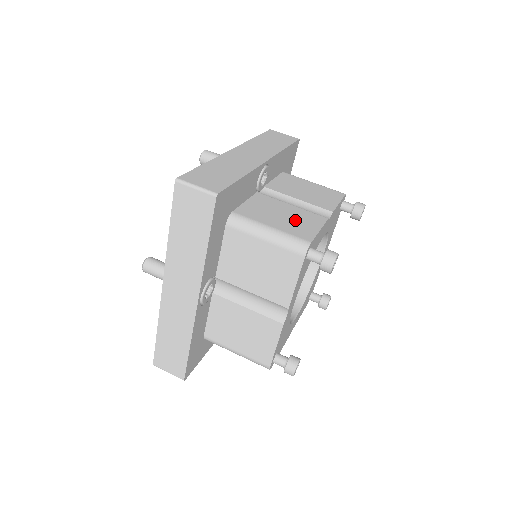
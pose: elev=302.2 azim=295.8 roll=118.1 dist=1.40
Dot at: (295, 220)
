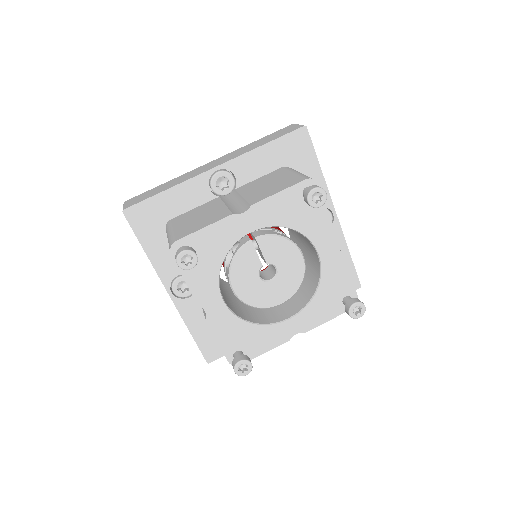
Dot at: (201, 220)
